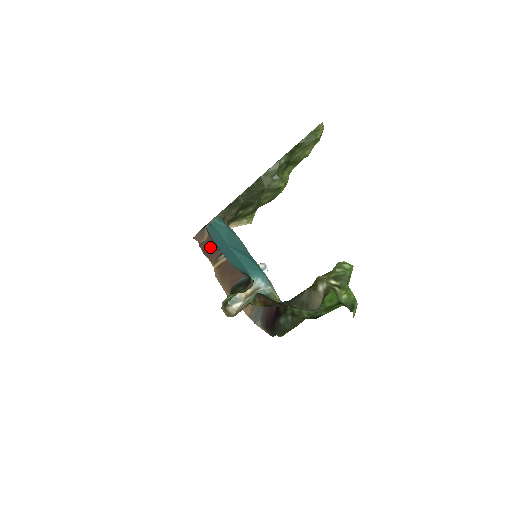
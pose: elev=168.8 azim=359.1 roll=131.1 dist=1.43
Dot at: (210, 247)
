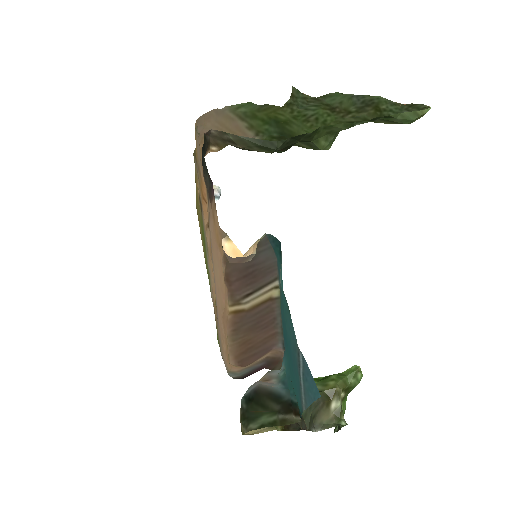
Dot at: (239, 277)
